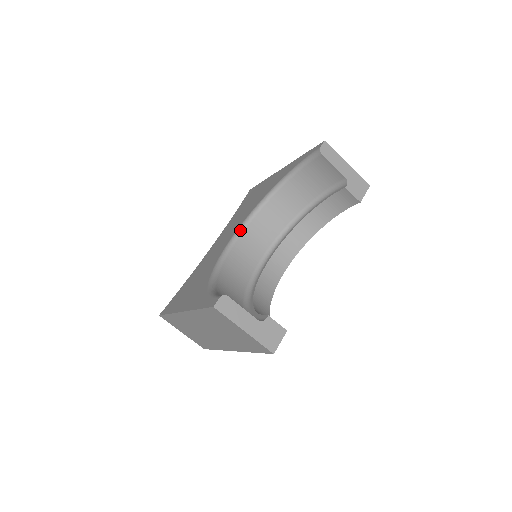
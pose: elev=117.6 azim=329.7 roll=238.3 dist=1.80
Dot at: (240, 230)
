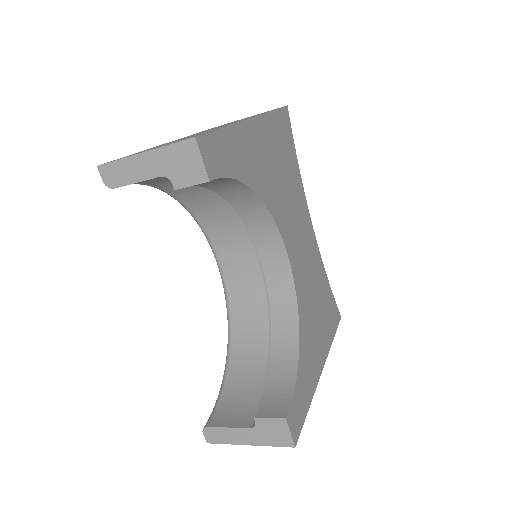
Dot at: (214, 255)
